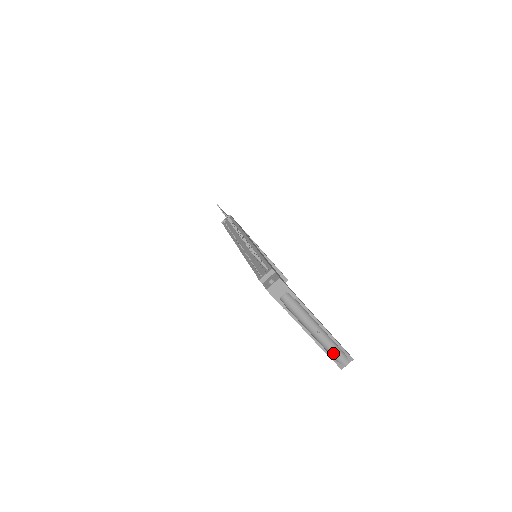
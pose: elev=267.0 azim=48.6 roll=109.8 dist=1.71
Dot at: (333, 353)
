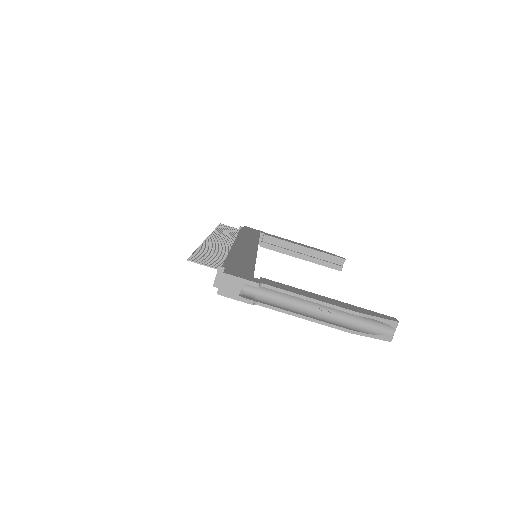
Dot at: (363, 327)
